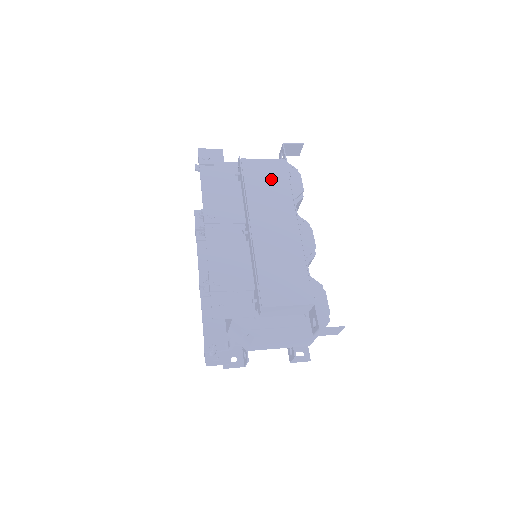
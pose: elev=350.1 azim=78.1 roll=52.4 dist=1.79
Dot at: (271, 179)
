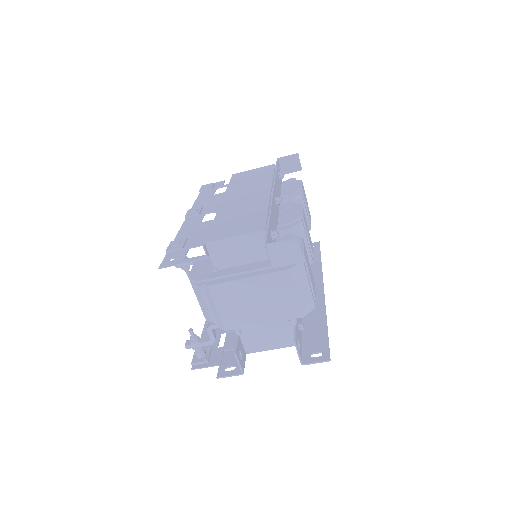
Dot at: (256, 176)
